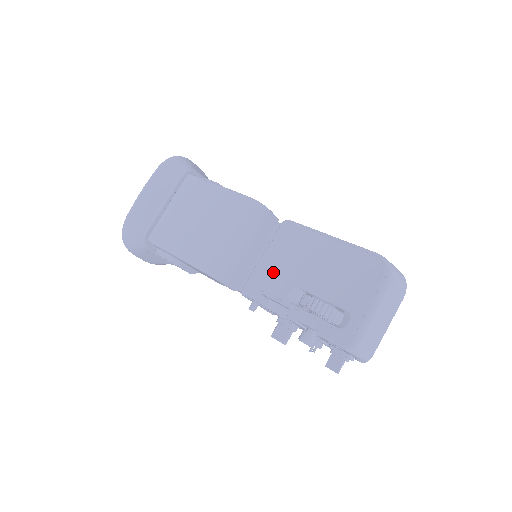
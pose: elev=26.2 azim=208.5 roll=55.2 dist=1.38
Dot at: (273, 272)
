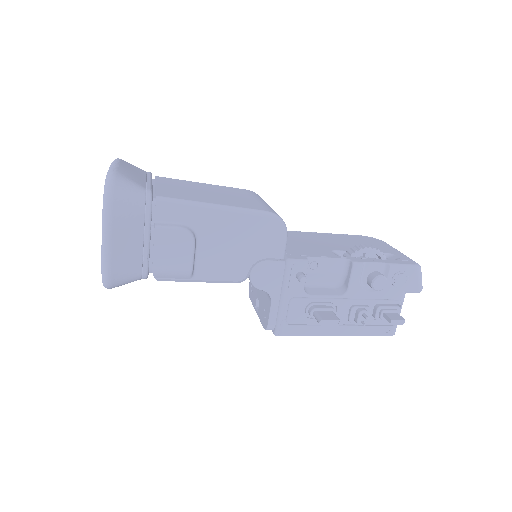
Dot at: (301, 247)
